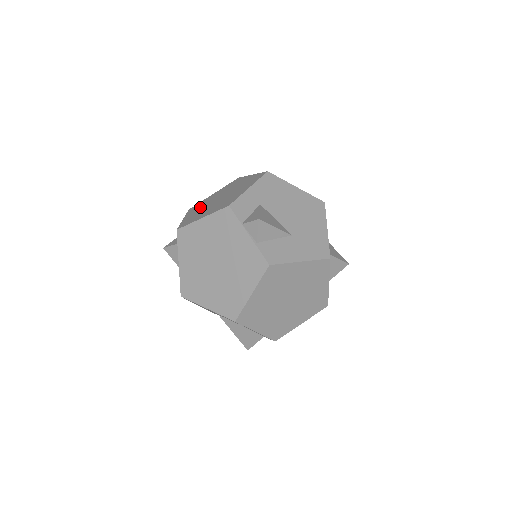
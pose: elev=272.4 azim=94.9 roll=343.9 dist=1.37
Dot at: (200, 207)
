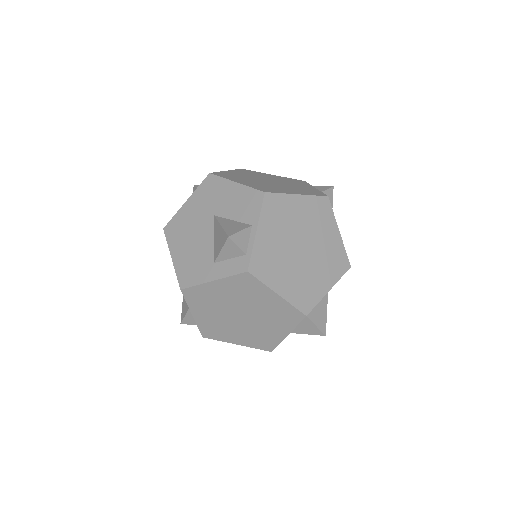
Dot at: occluded
